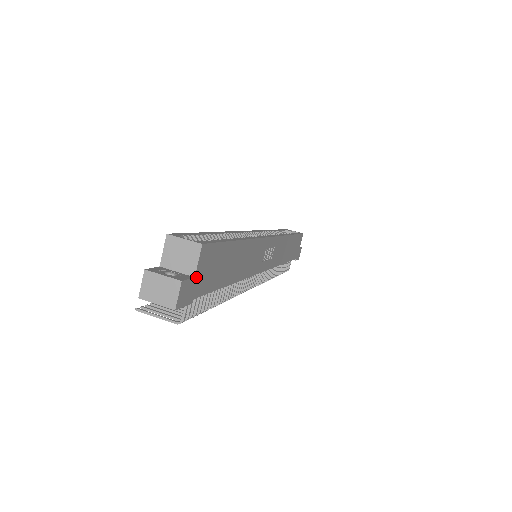
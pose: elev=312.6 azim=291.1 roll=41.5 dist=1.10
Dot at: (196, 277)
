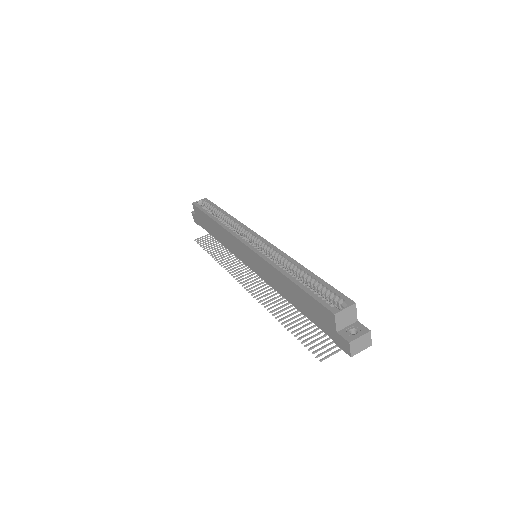
Dot at: (355, 320)
